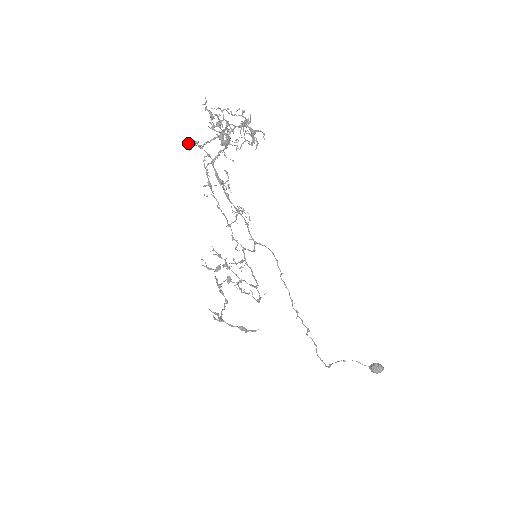
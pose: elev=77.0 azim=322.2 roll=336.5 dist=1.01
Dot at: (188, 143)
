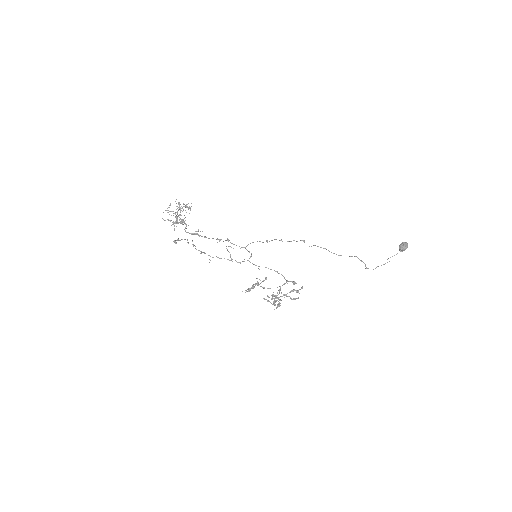
Dot at: (174, 242)
